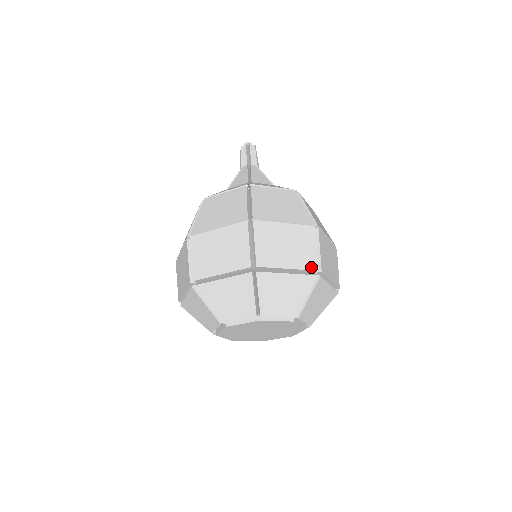
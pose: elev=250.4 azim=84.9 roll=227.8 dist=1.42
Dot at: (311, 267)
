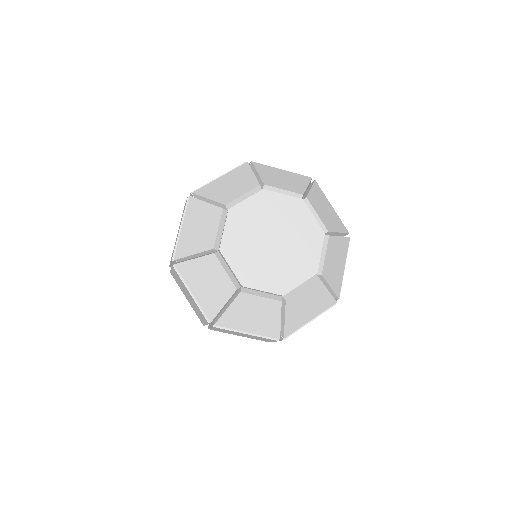
Dot at: occluded
